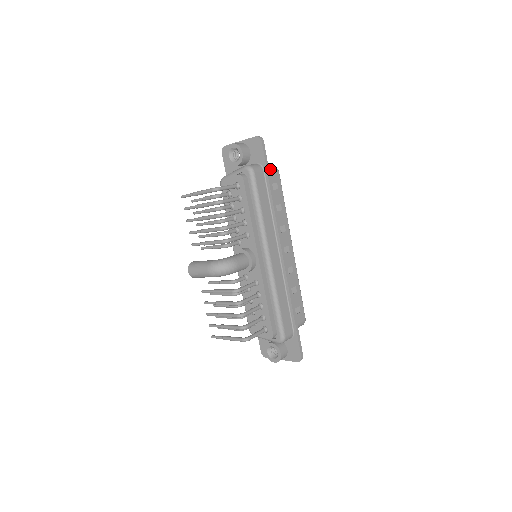
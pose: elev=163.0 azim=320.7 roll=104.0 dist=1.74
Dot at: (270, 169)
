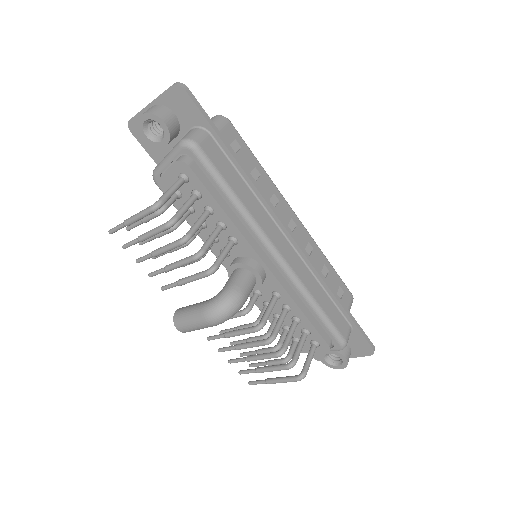
Dot at: (216, 124)
